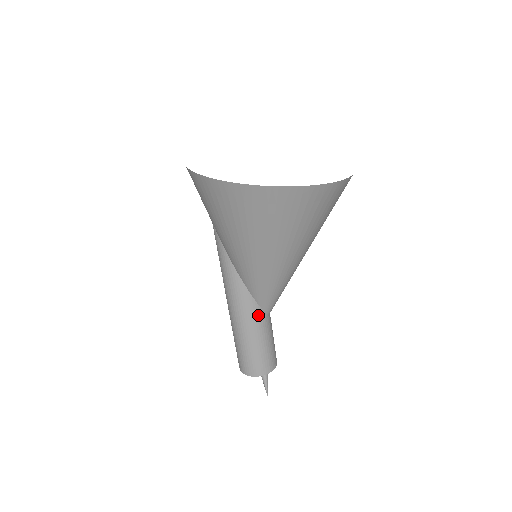
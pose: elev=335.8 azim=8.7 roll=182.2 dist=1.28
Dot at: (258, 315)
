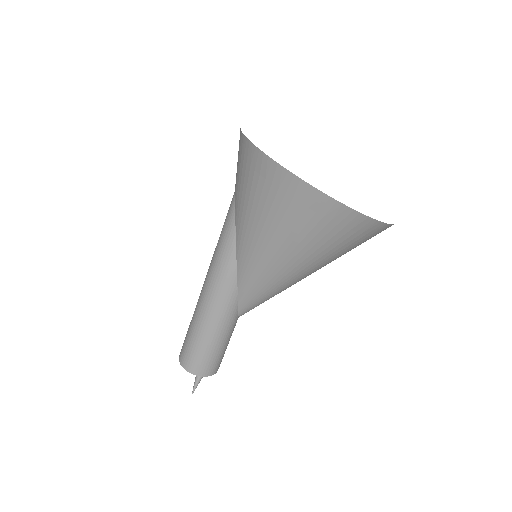
Dot at: (232, 316)
